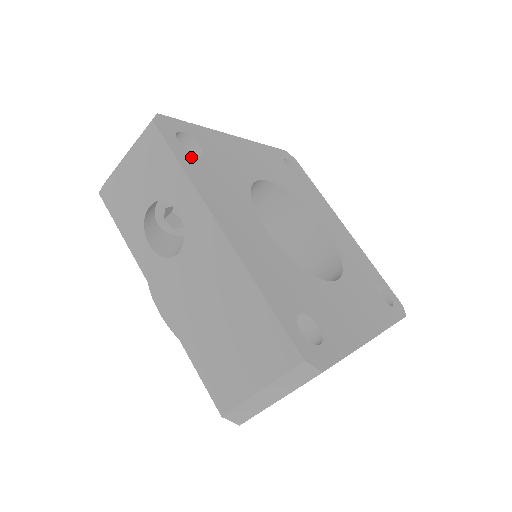
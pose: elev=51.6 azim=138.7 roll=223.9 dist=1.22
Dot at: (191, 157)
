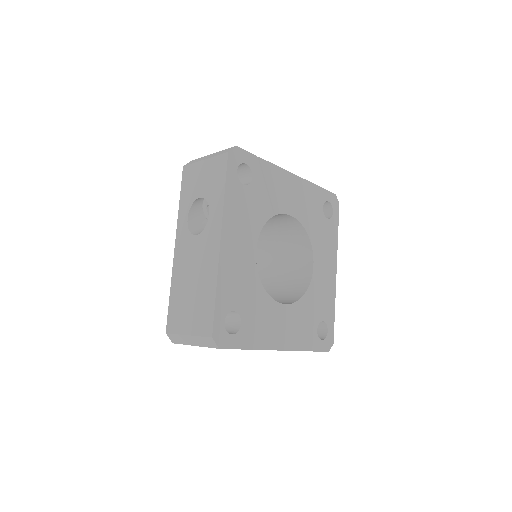
Dot at: (238, 185)
